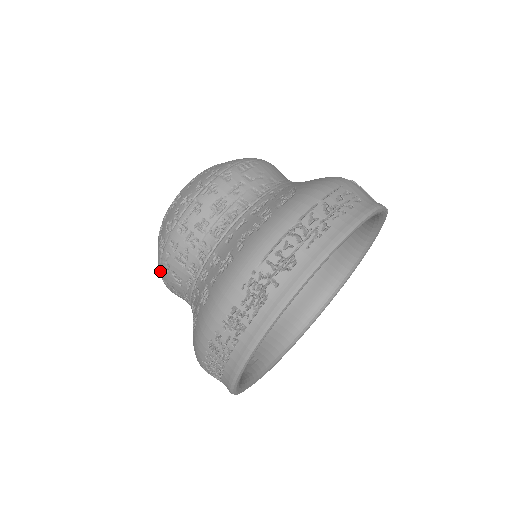
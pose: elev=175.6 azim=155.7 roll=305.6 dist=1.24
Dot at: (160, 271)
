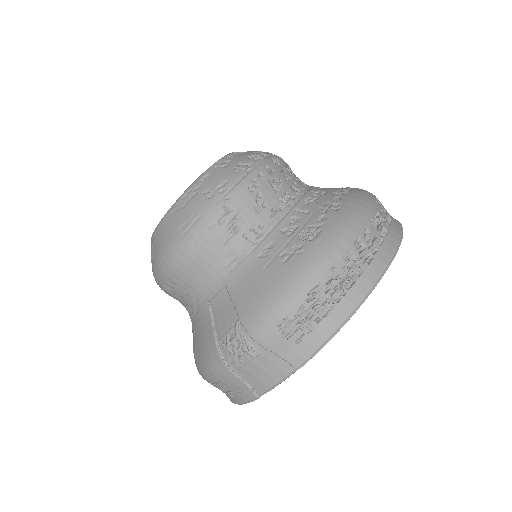
Dot at: (232, 191)
